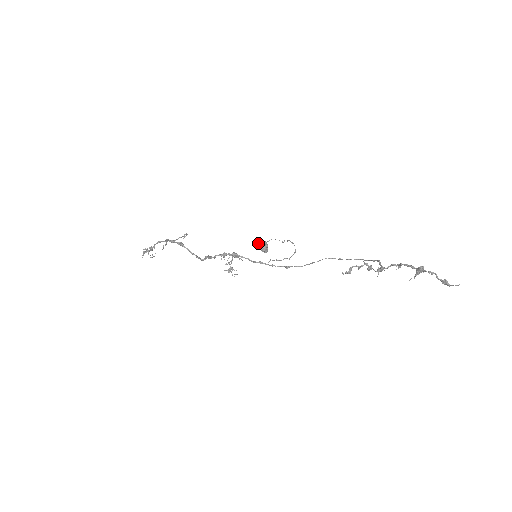
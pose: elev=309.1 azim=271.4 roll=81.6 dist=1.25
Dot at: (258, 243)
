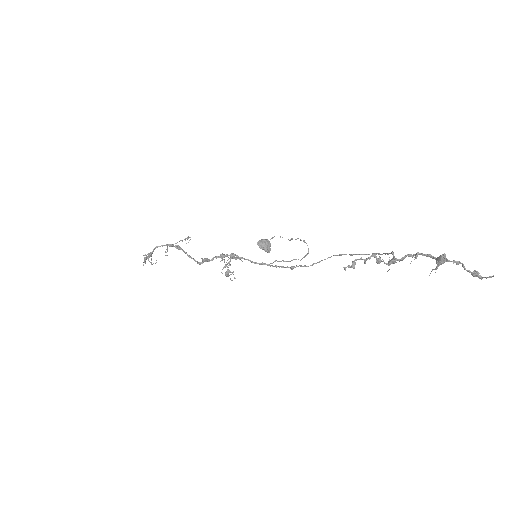
Dot at: (259, 241)
